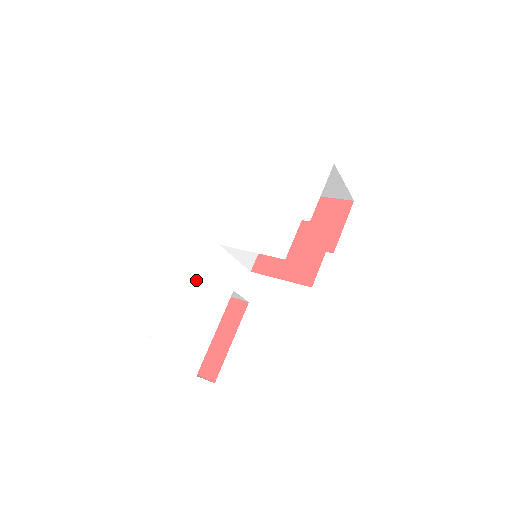
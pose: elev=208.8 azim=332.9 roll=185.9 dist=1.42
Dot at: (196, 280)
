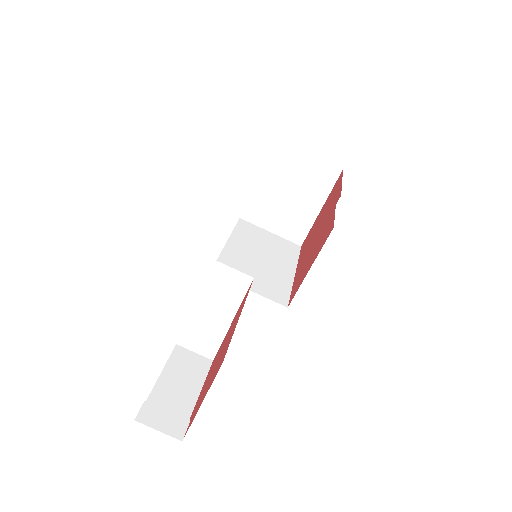
Dot at: (190, 310)
